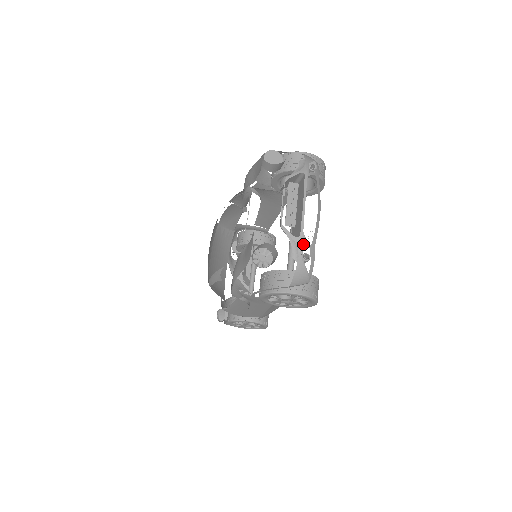
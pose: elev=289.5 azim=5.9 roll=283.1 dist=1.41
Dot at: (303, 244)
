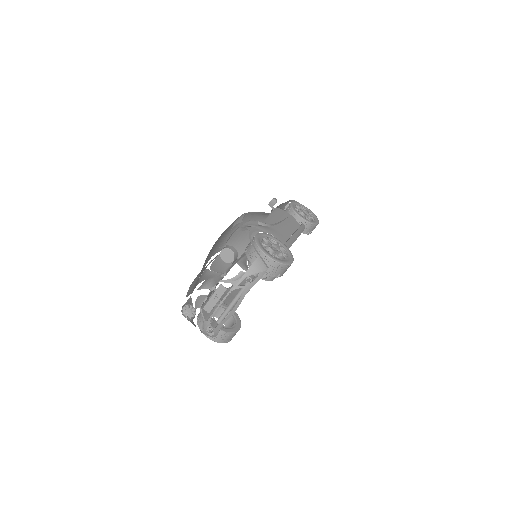
Dot at: occluded
